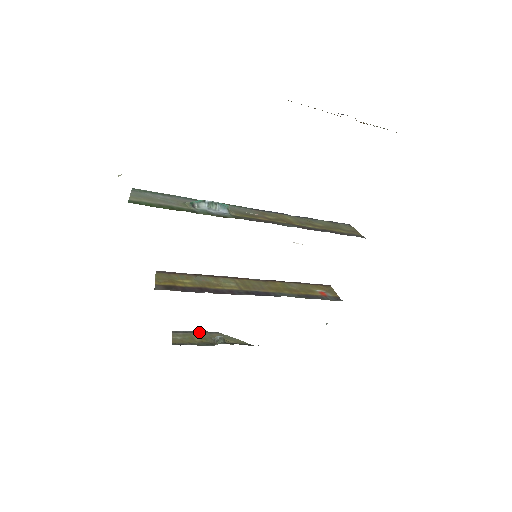
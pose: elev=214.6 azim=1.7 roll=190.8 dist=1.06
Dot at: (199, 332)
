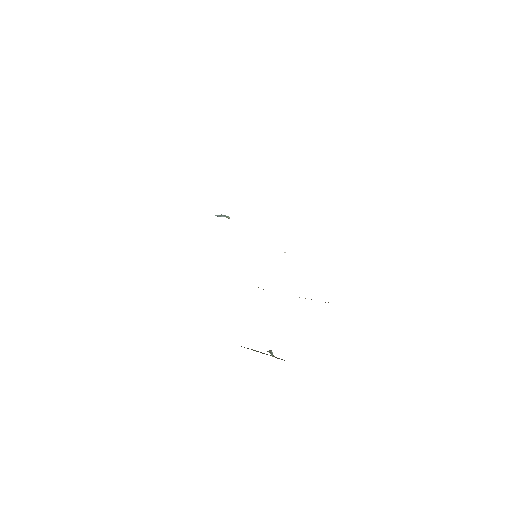
Dot at: occluded
